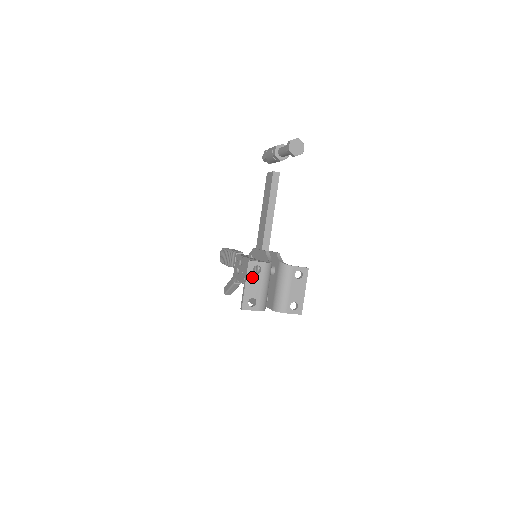
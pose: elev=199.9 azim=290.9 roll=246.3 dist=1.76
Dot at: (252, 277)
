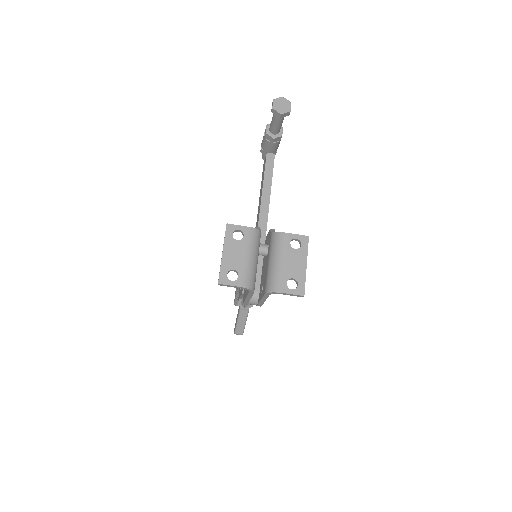
Dot at: (232, 244)
